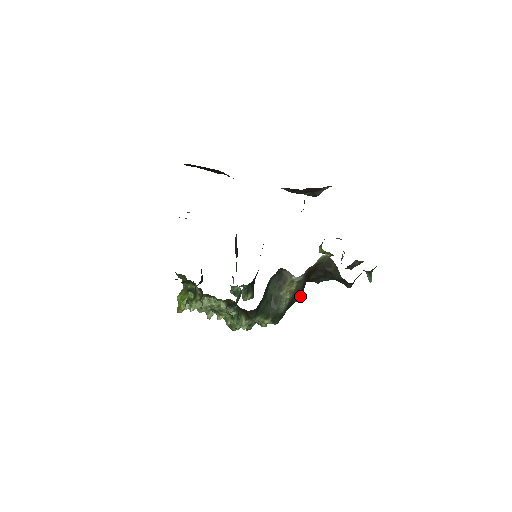
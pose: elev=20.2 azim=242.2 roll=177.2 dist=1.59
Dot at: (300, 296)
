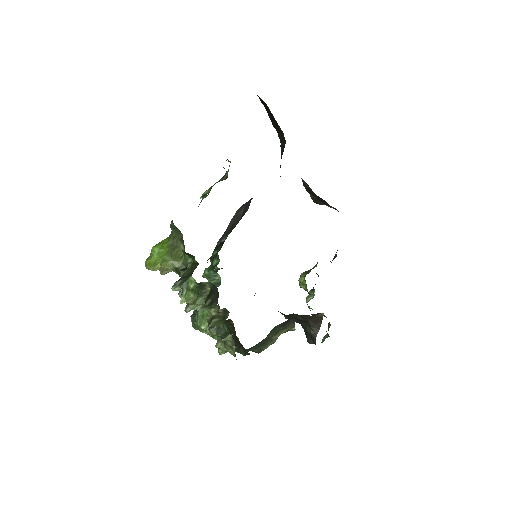
Dot at: occluded
